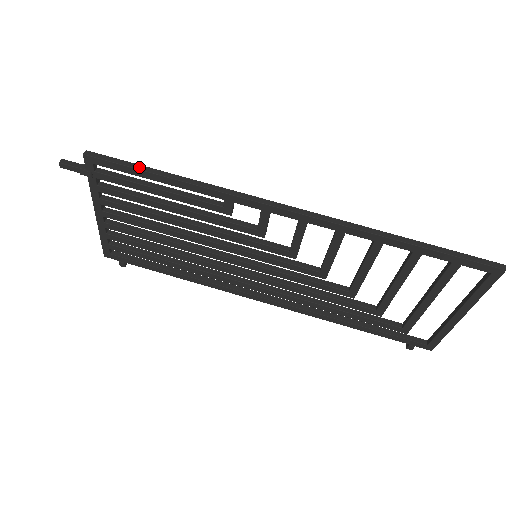
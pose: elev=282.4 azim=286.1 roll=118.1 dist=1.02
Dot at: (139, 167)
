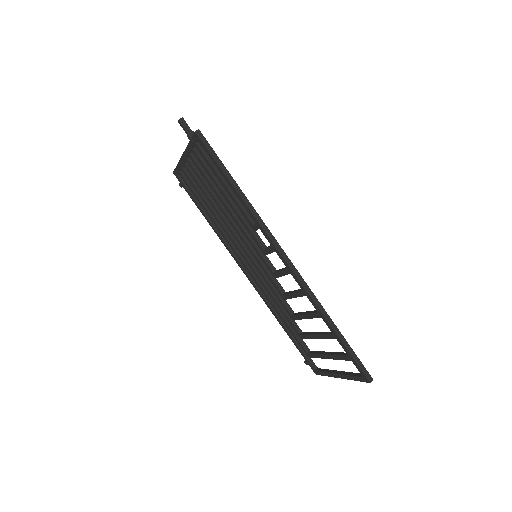
Dot at: (222, 166)
